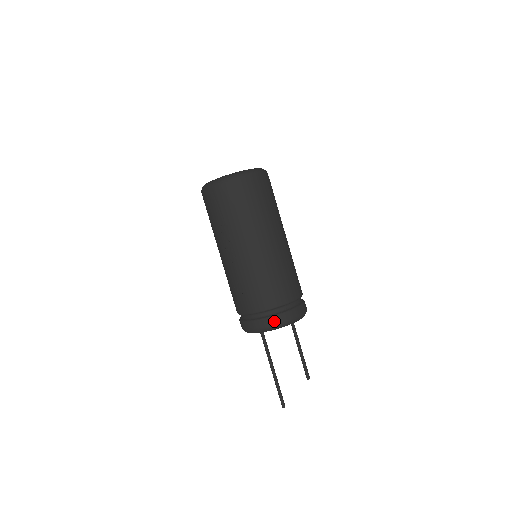
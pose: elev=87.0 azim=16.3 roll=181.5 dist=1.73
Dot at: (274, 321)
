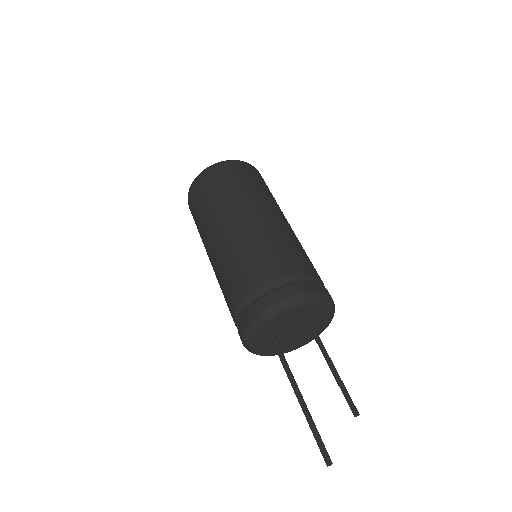
Dot at: (306, 288)
